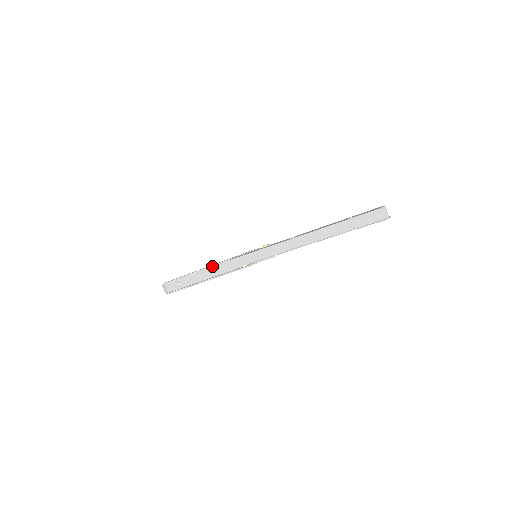
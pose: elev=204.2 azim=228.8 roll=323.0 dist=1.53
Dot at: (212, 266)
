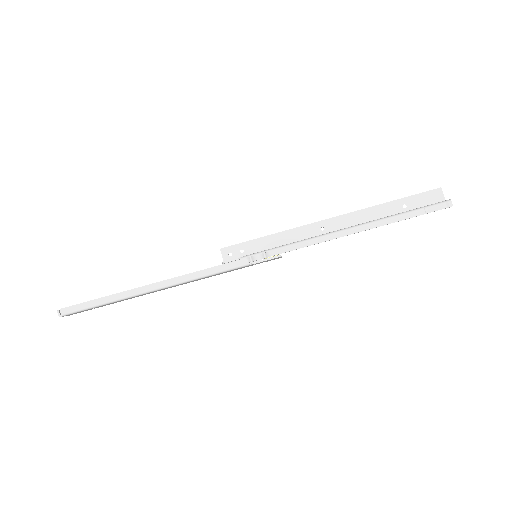
Dot at: occluded
